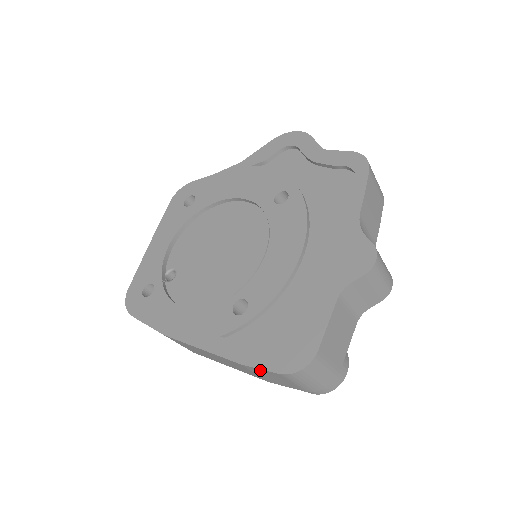
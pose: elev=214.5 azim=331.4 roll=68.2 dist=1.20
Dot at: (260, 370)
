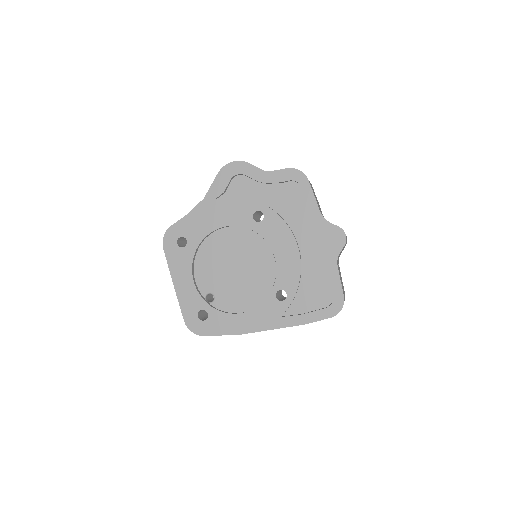
Dot at: occluded
